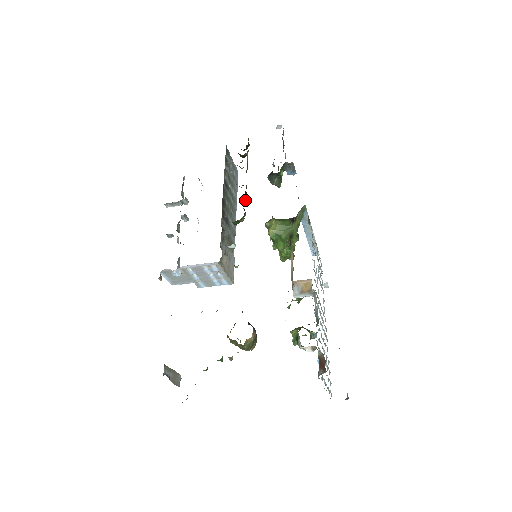
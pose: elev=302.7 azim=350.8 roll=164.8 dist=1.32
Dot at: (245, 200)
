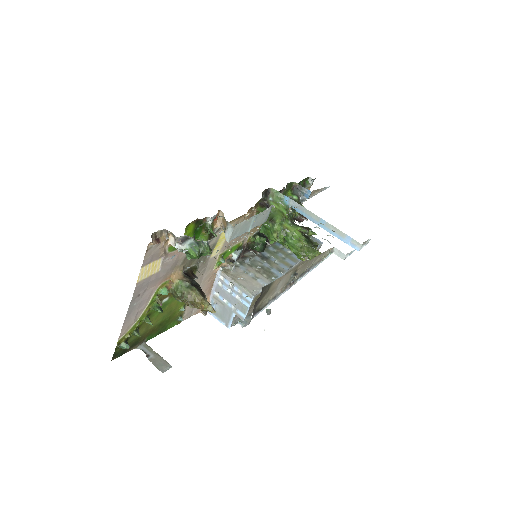
Dot at: occluded
